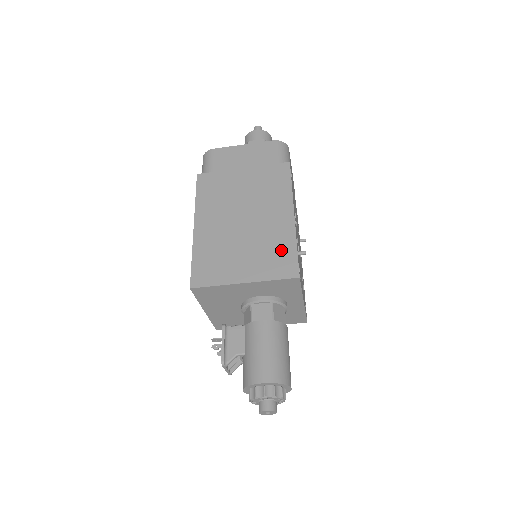
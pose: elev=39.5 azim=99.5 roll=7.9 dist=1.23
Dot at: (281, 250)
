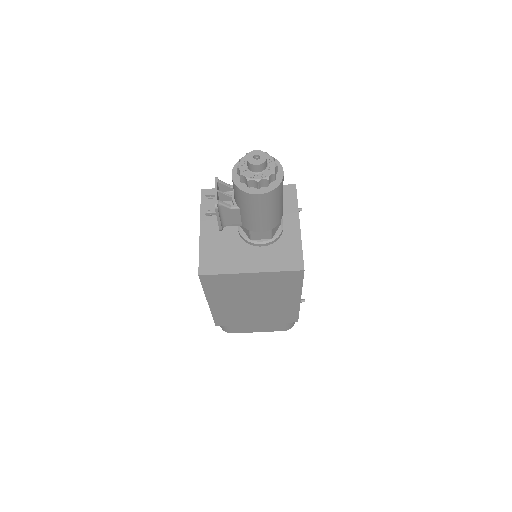
Dot at: occluded
